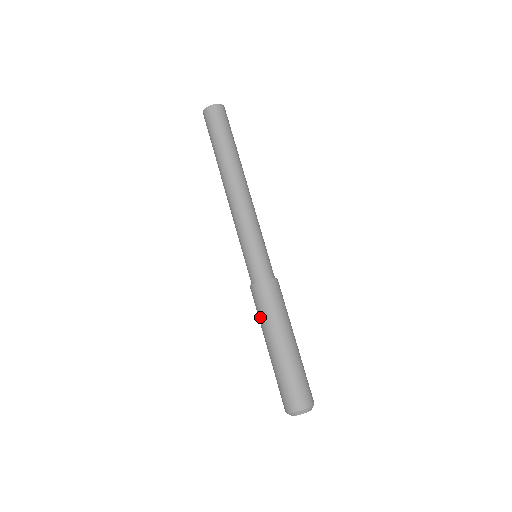
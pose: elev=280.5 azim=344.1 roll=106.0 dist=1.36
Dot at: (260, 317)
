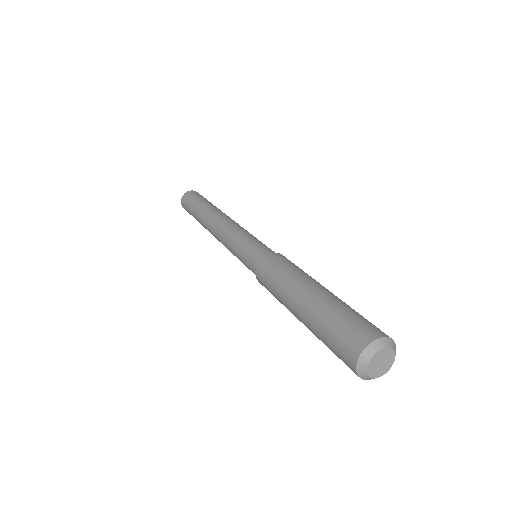
Dot at: (281, 277)
